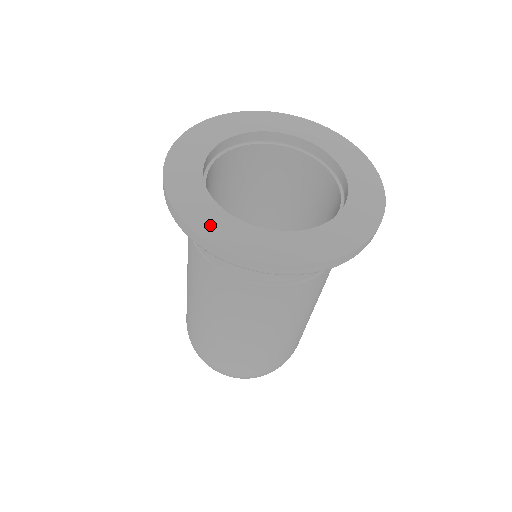
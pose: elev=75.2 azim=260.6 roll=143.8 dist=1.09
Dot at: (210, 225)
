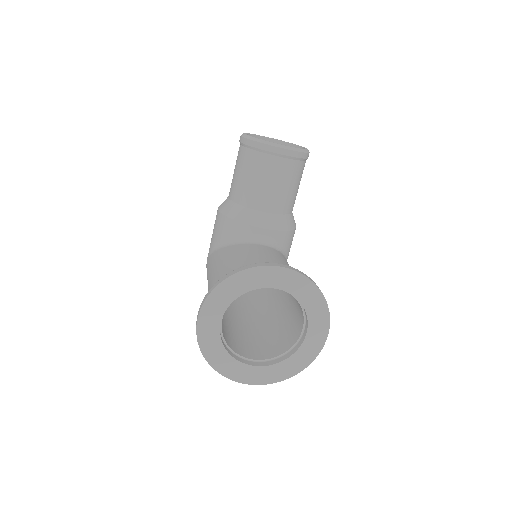
Dot at: (222, 365)
